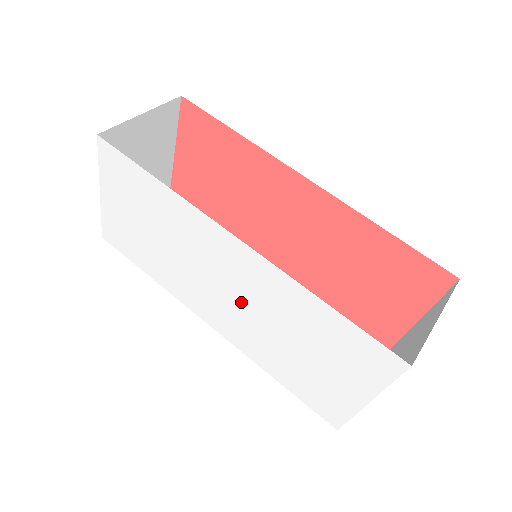
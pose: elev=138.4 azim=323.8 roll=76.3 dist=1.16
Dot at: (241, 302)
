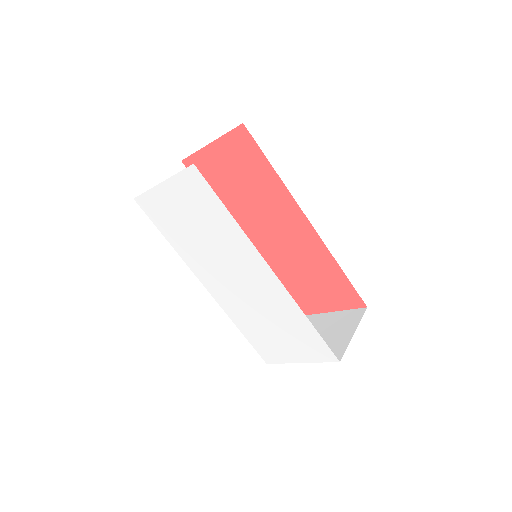
Dot at: (247, 293)
